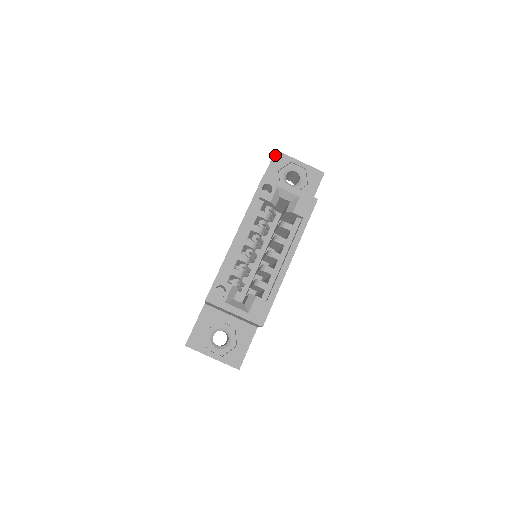
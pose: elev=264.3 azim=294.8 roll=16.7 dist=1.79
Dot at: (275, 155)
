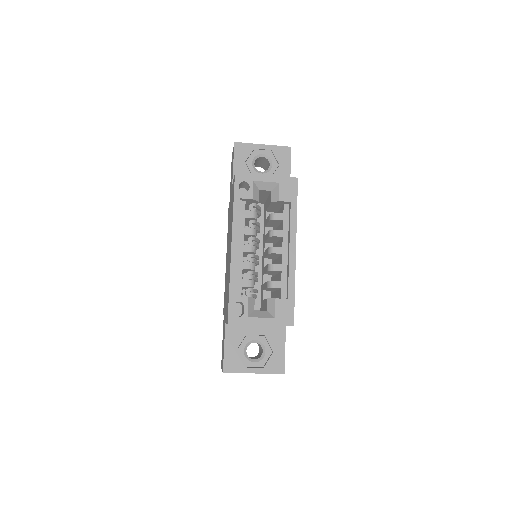
Dot at: (236, 148)
